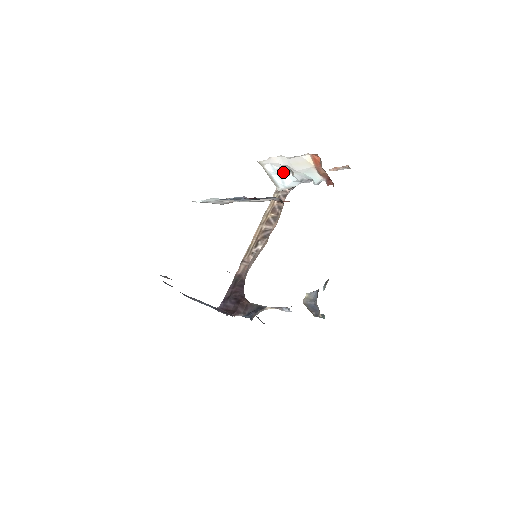
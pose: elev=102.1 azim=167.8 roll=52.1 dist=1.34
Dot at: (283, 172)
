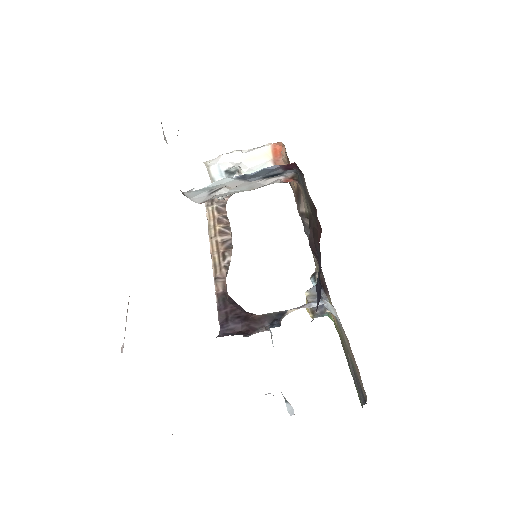
Dot at: (228, 174)
